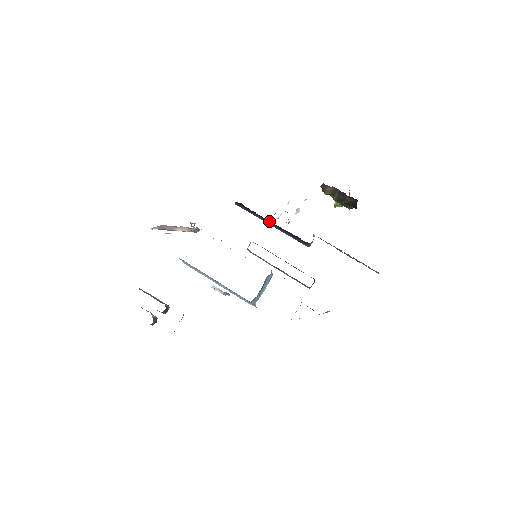
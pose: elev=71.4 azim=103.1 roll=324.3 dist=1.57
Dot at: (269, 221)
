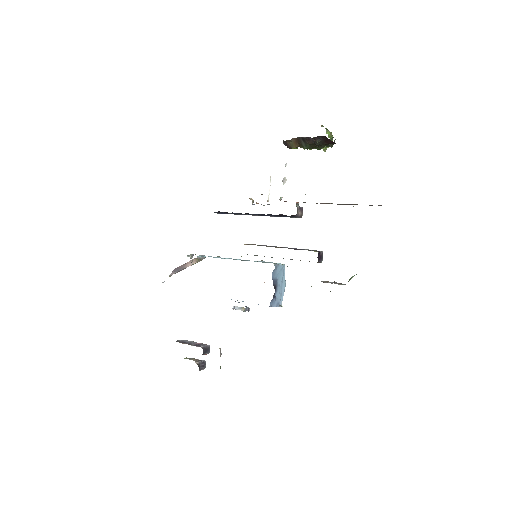
Dot at: (250, 214)
